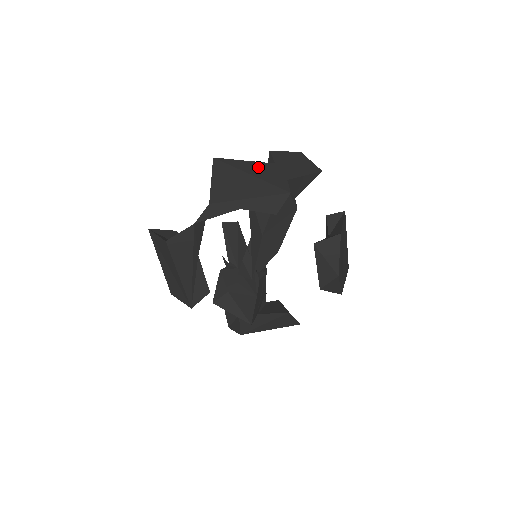
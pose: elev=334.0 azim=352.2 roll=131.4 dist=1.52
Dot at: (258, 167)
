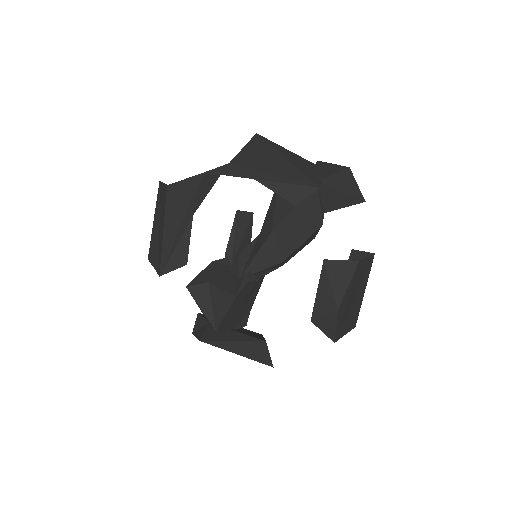
Dot at: (298, 158)
